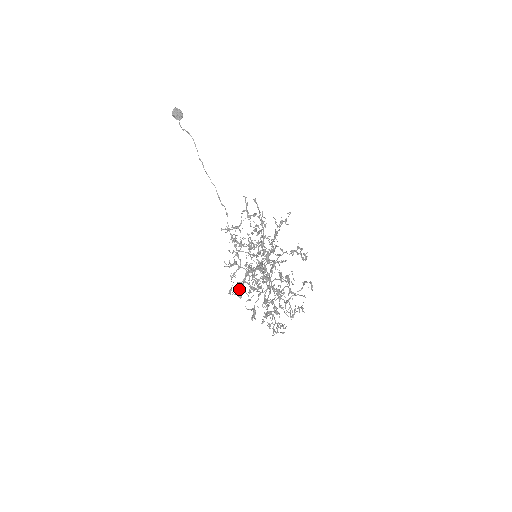
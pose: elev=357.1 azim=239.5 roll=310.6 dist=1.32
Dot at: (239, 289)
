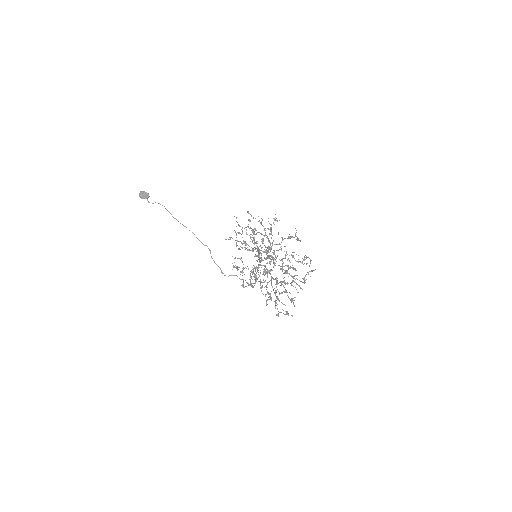
Dot at: (250, 282)
